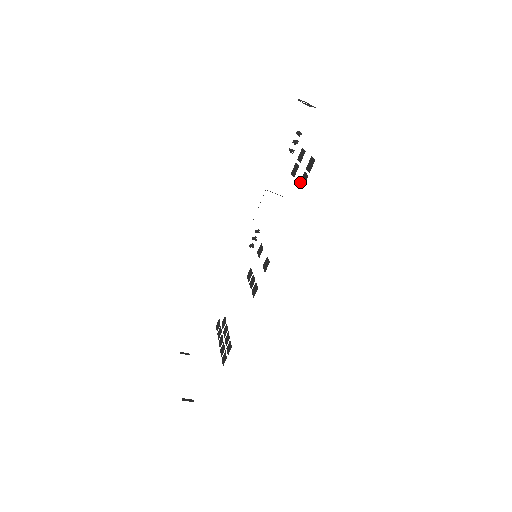
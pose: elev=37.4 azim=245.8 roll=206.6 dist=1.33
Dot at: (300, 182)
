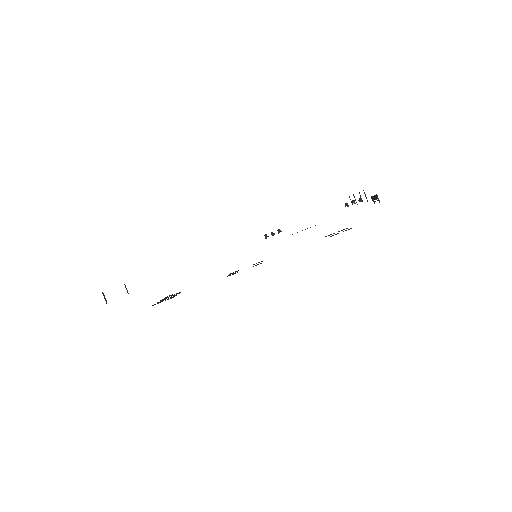
Dot at: (330, 236)
